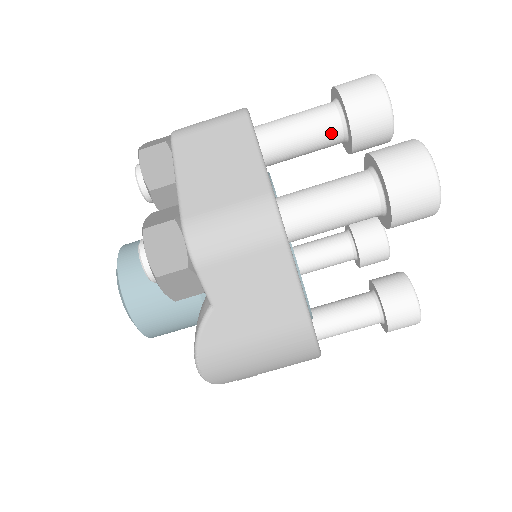
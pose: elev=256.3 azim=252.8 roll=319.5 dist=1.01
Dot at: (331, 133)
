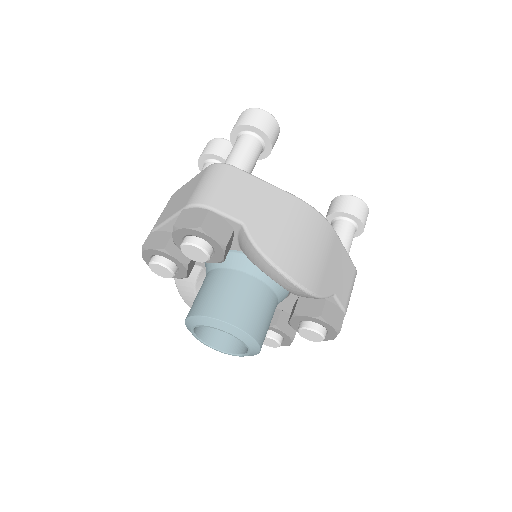
Dot at: occluded
